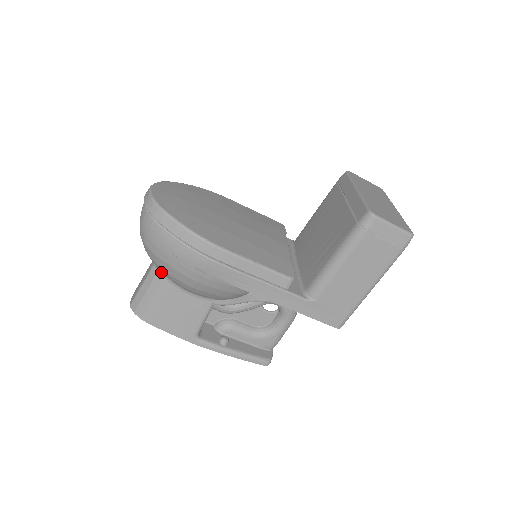
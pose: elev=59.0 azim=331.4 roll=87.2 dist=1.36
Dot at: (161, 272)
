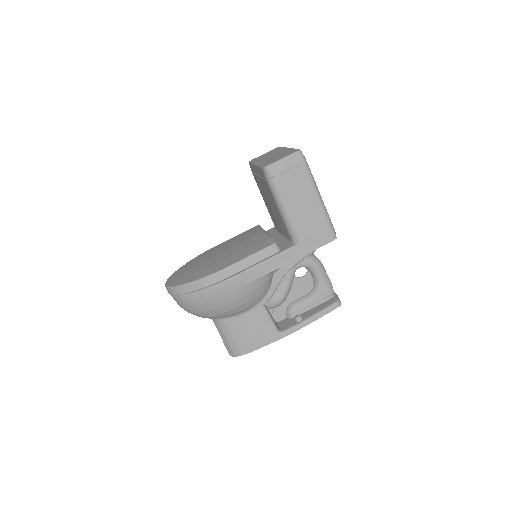
Dot at: (219, 319)
